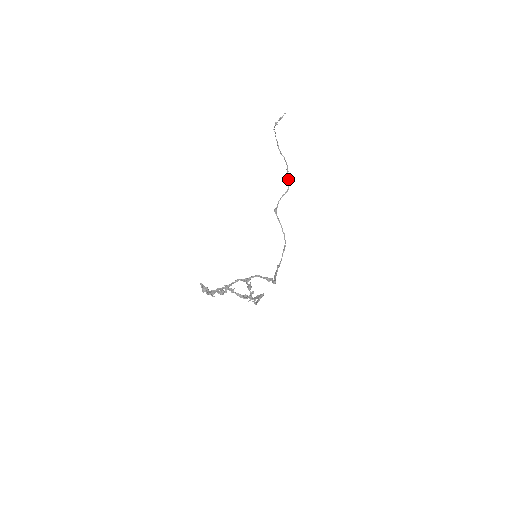
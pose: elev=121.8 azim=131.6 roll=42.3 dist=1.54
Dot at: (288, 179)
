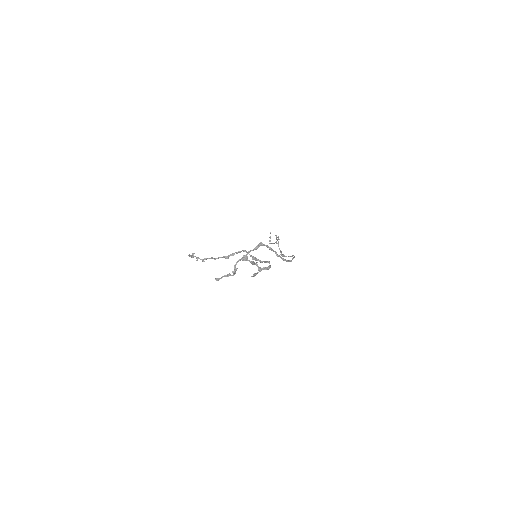
Dot at: occluded
